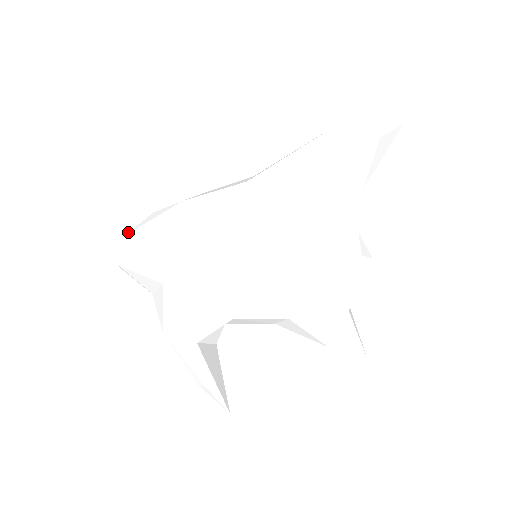
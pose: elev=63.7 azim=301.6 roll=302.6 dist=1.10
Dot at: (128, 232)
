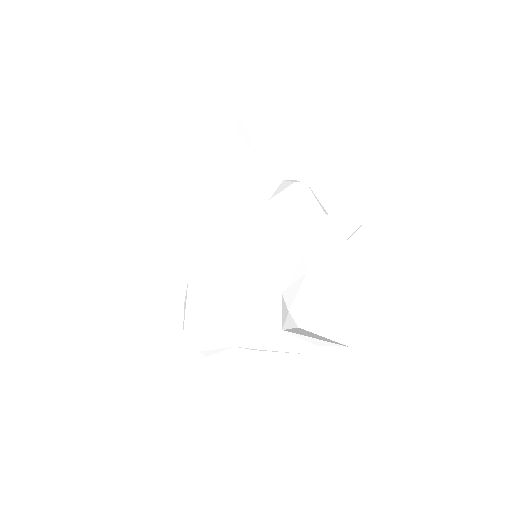
Dot at: (183, 329)
